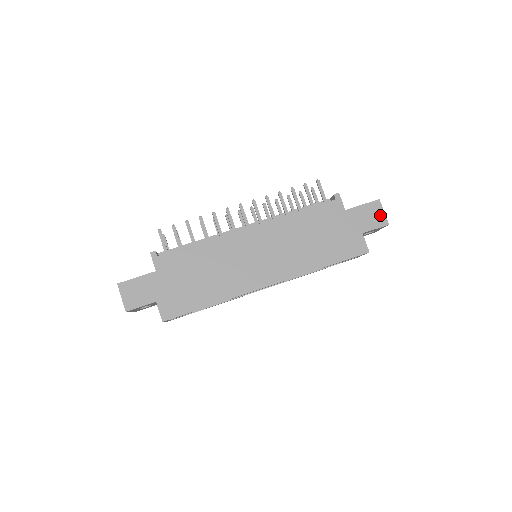
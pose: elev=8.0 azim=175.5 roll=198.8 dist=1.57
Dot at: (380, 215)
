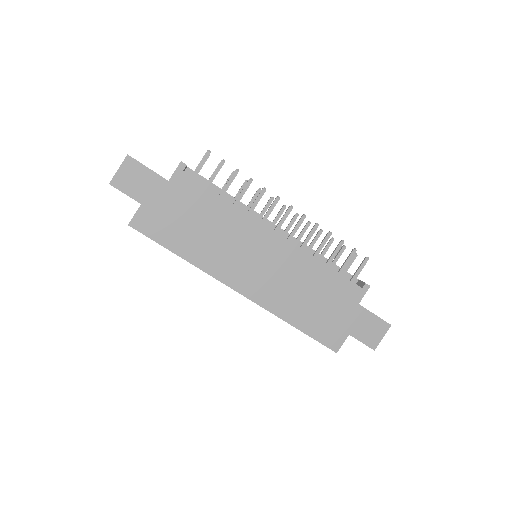
Dot at: (377, 337)
